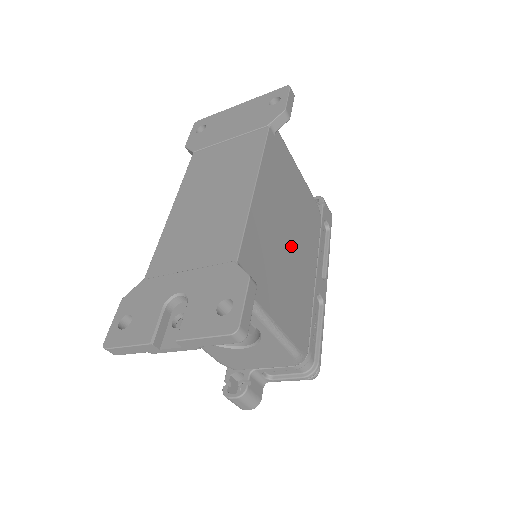
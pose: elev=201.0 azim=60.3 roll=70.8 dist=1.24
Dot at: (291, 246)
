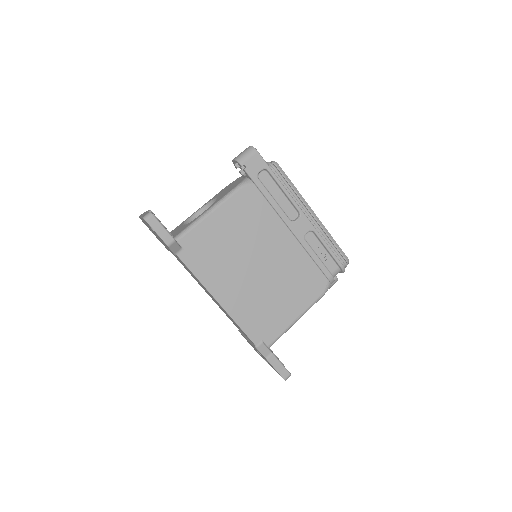
Dot at: (263, 267)
